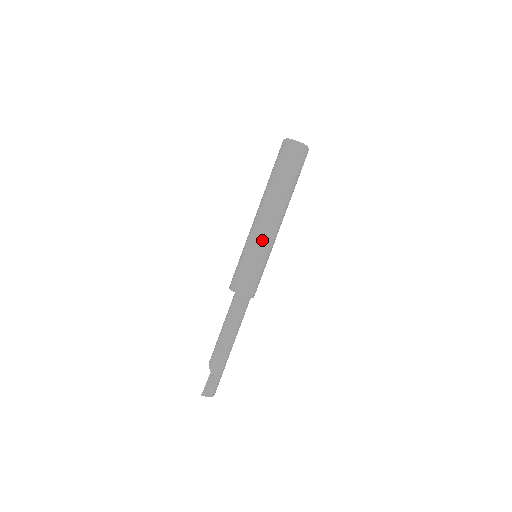
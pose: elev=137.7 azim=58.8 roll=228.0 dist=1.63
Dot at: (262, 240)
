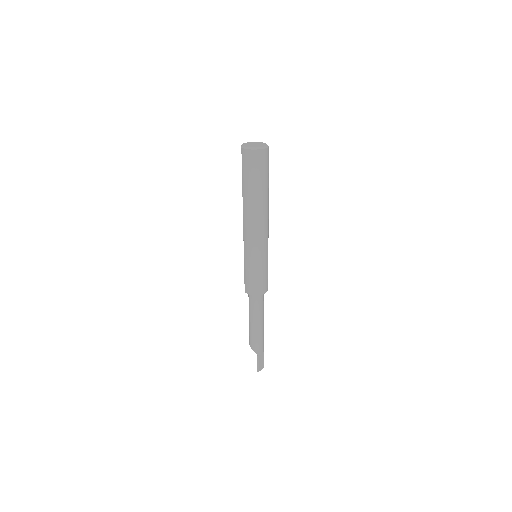
Dot at: (262, 246)
